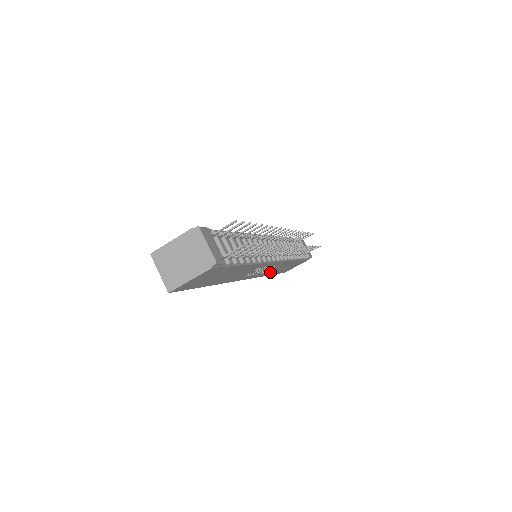
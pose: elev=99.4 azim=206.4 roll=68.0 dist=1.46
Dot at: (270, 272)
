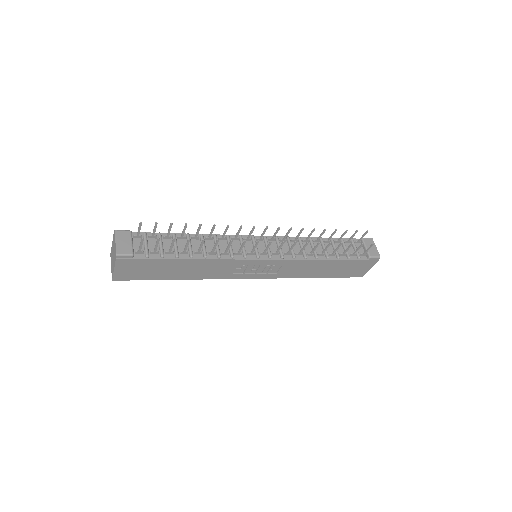
Dot at: (302, 273)
